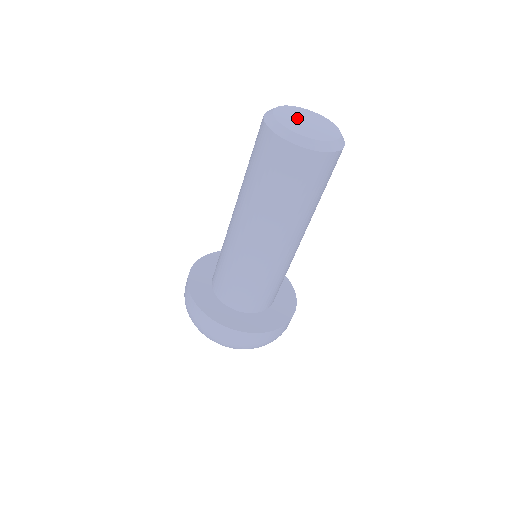
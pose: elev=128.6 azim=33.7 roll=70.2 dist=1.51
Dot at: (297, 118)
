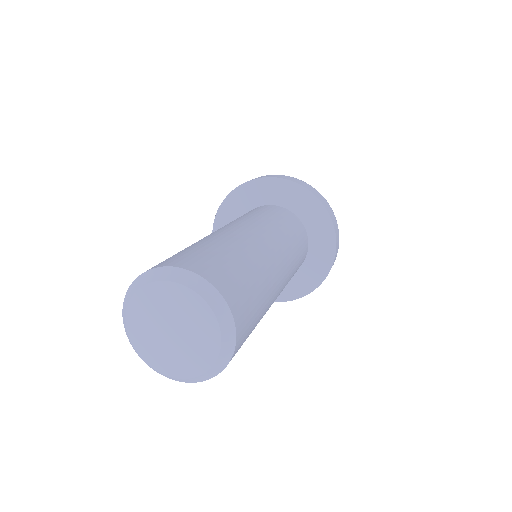
Dot at: (158, 323)
